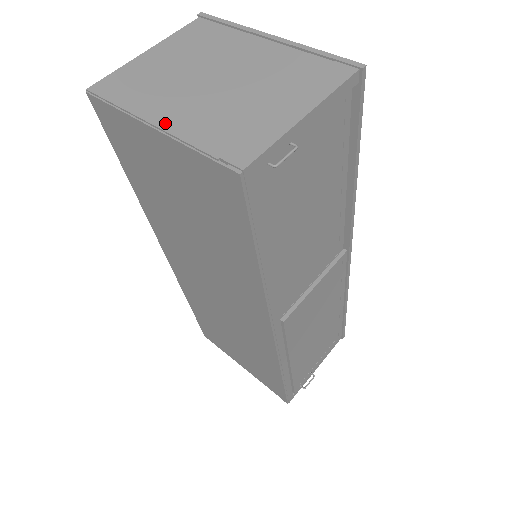
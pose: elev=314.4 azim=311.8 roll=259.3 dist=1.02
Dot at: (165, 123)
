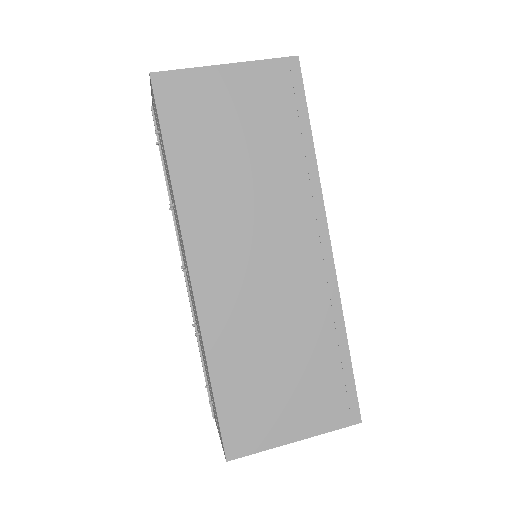
Dot at: (230, 65)
